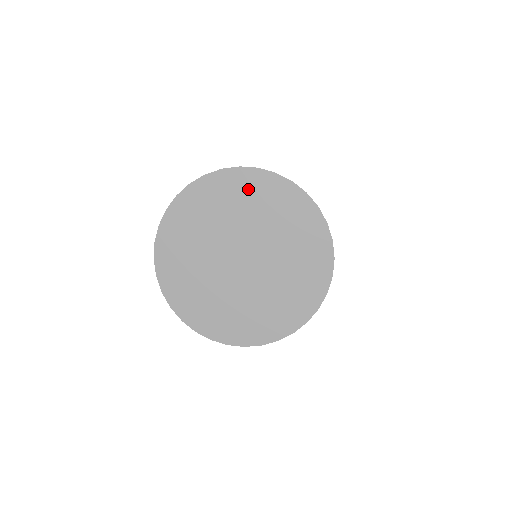
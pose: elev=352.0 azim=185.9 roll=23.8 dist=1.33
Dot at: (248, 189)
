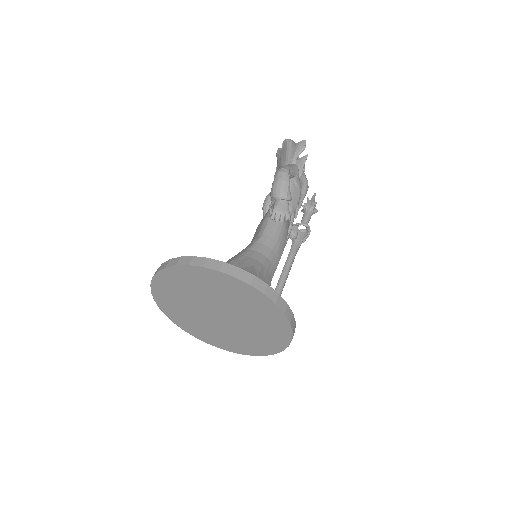
Dot at: (183, 279)
